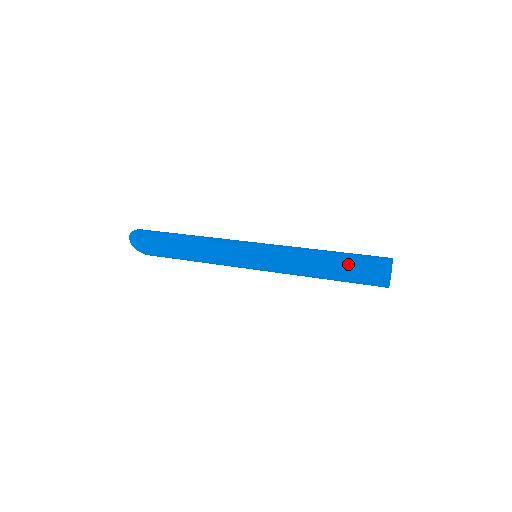
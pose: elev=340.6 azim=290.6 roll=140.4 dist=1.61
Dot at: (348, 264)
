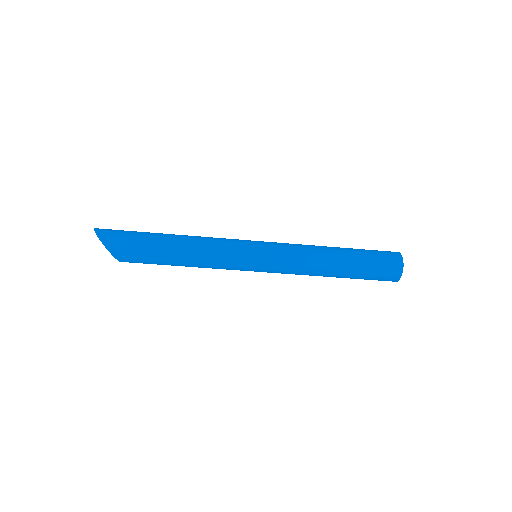
Dot at: occluded
